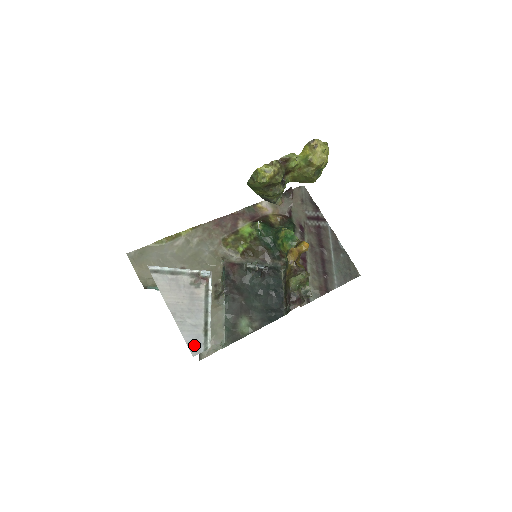
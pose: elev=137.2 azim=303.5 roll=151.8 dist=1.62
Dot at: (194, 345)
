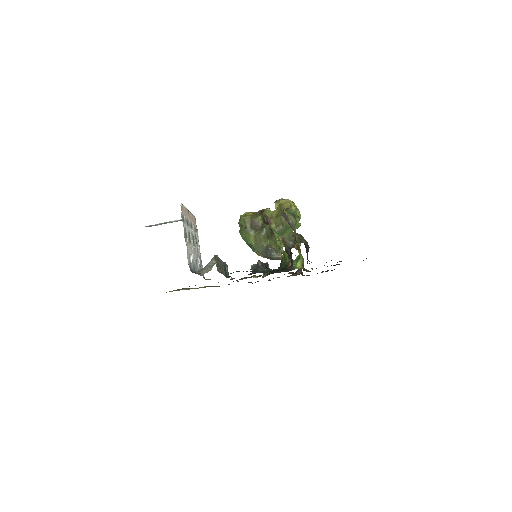
Dot at: occluded
